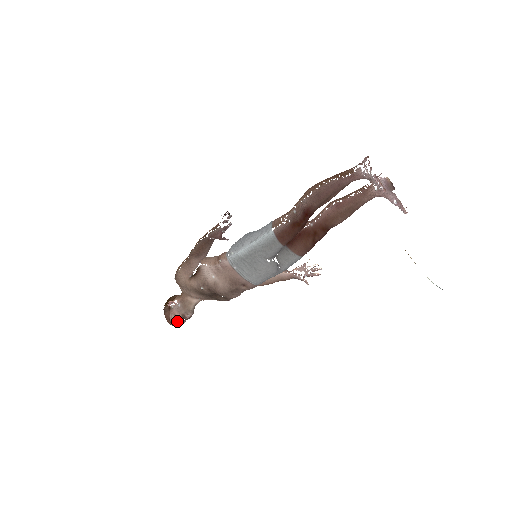
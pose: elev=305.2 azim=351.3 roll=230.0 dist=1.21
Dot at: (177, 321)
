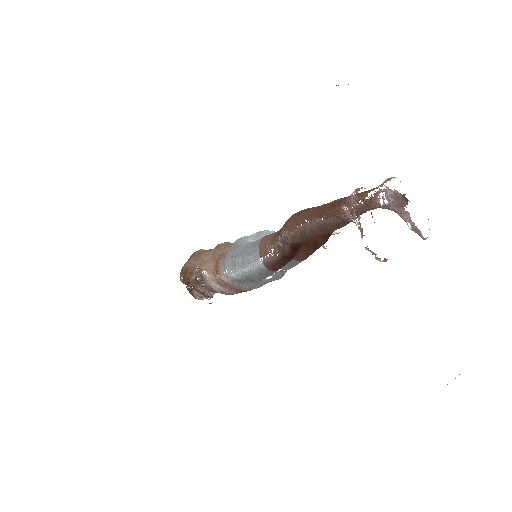
Dot at: (203, 298)
